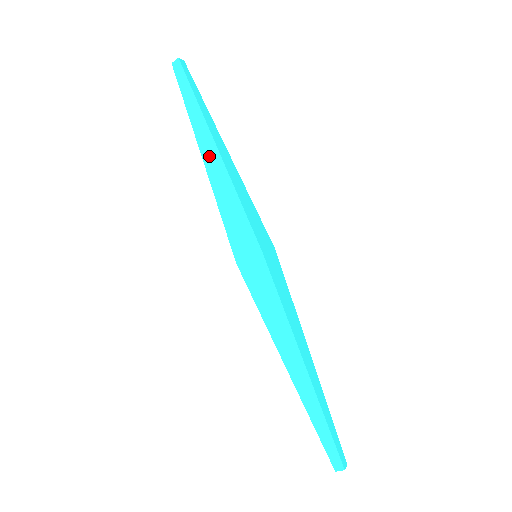
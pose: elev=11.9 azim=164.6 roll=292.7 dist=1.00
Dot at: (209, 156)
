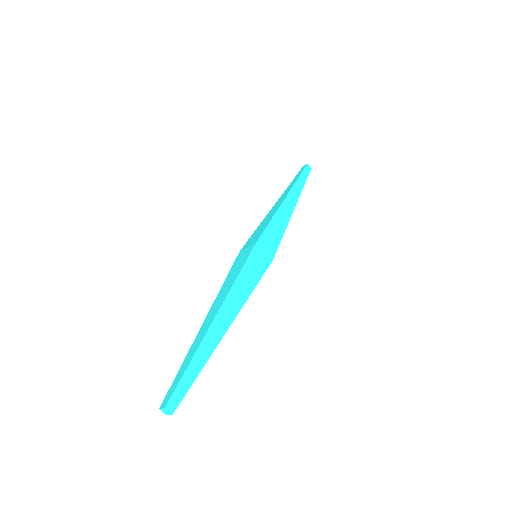
Dot at: (279, 201)
